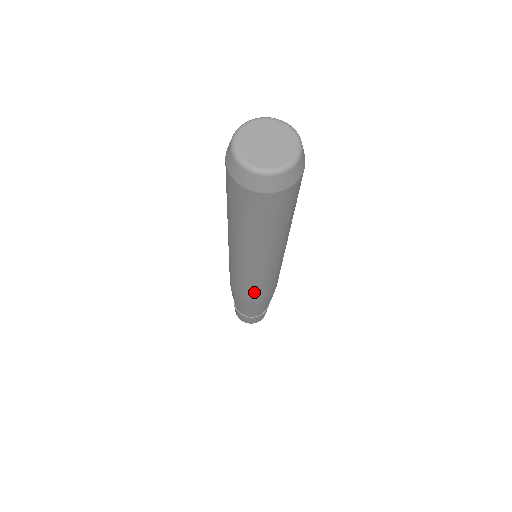
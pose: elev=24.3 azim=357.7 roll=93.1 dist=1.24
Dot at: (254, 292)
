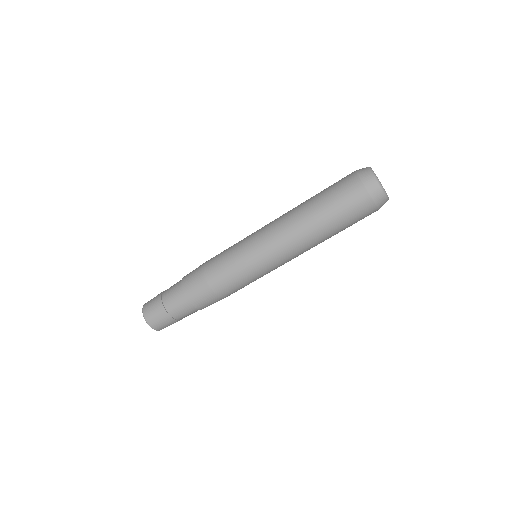
Dot at: (234, 279)
